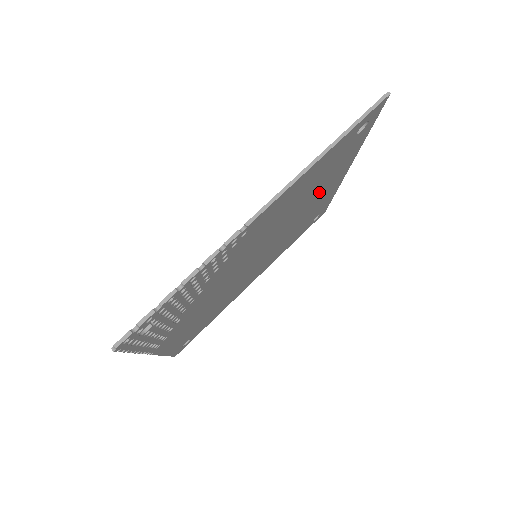
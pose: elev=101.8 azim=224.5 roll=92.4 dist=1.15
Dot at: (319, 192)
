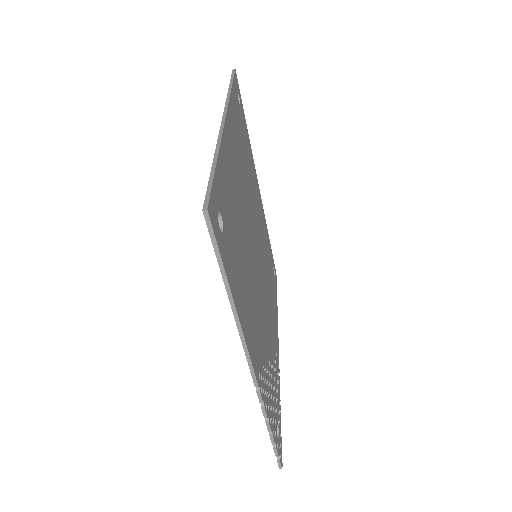
Dot at: (237, 190)
